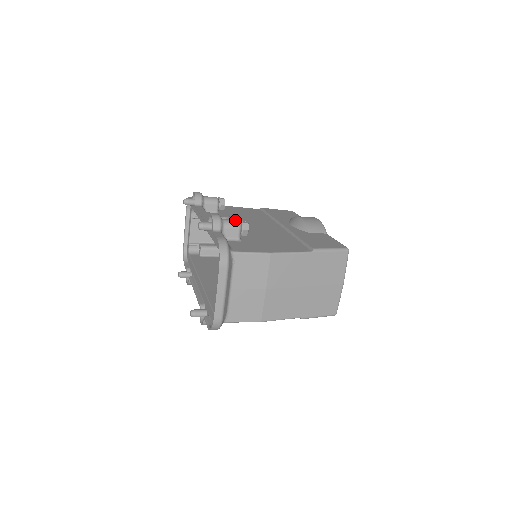
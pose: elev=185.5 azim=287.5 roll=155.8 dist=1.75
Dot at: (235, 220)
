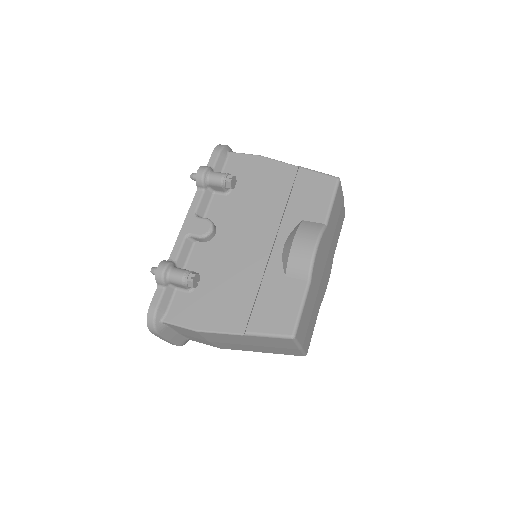
Dot at: (180, 276)
